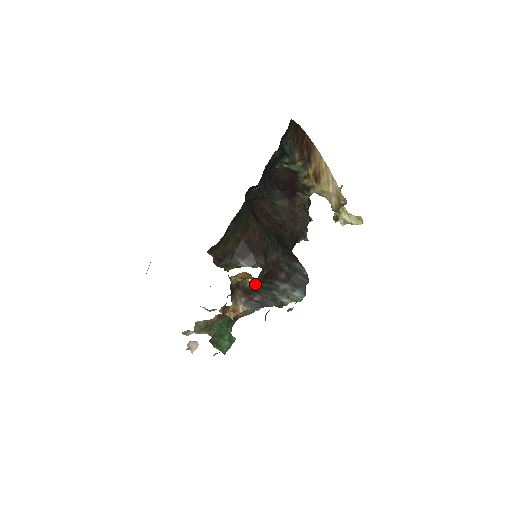
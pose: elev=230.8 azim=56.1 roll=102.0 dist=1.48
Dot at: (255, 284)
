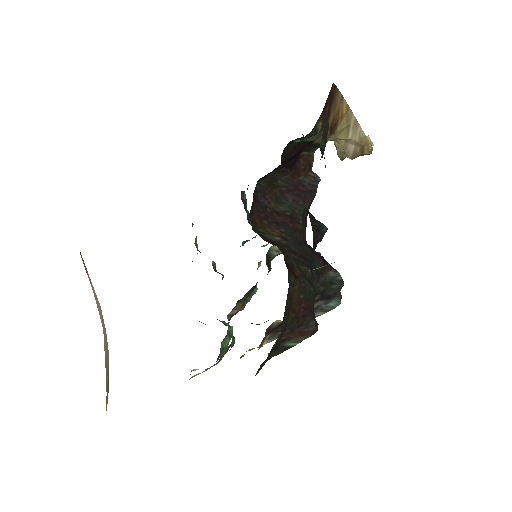
Dot at: occluded
